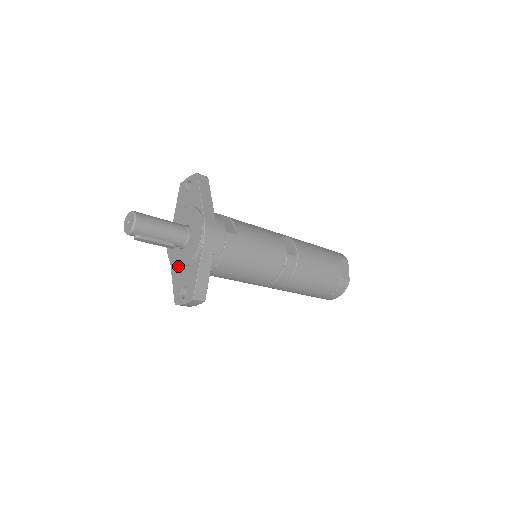
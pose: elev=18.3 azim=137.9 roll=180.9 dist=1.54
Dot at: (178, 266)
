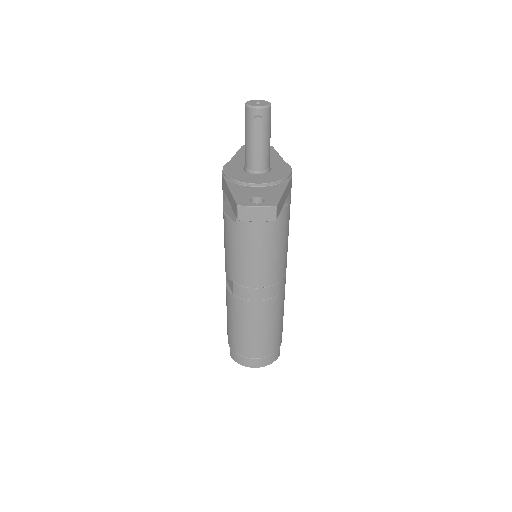
Dot at: (249, 182)
